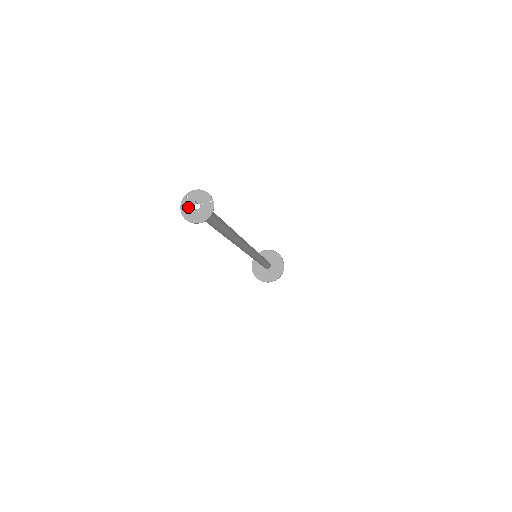
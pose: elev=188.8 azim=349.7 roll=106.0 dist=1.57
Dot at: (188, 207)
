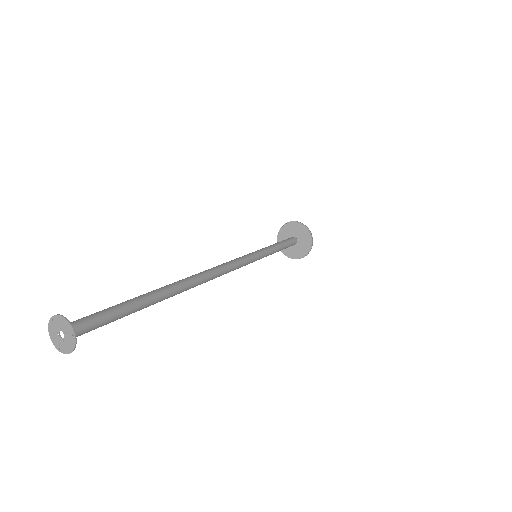
Dot at: (54, 332)
